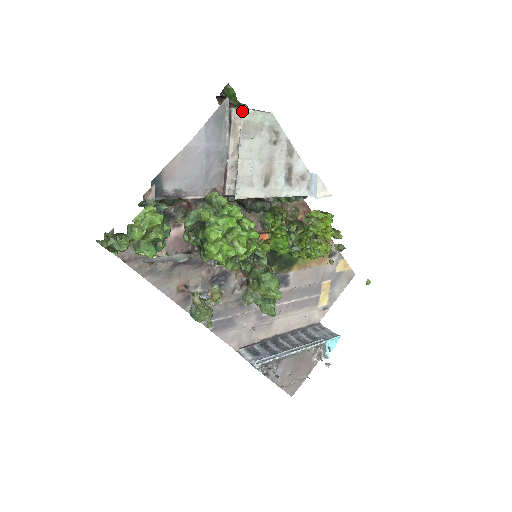
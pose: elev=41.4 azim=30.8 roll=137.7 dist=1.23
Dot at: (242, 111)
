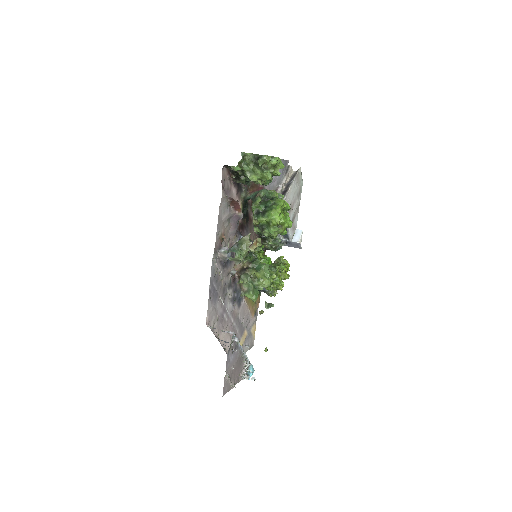
Dot at: (293, 171)
